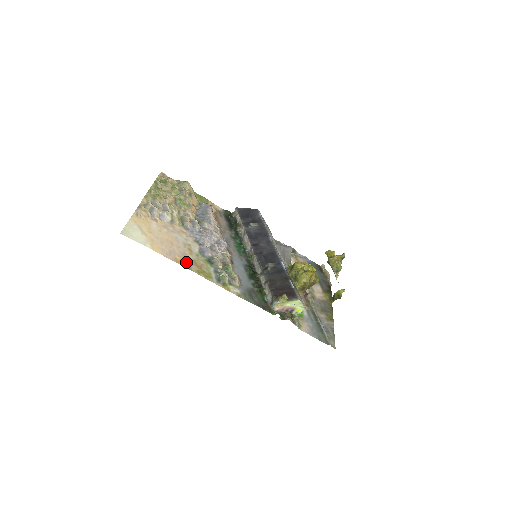
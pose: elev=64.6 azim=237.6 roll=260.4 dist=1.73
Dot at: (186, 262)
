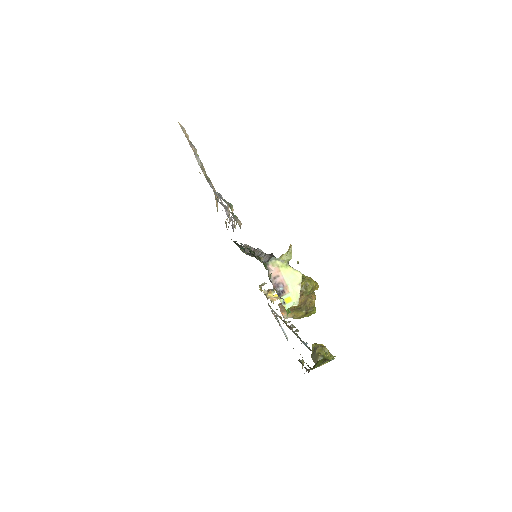
Dot at: occluded
